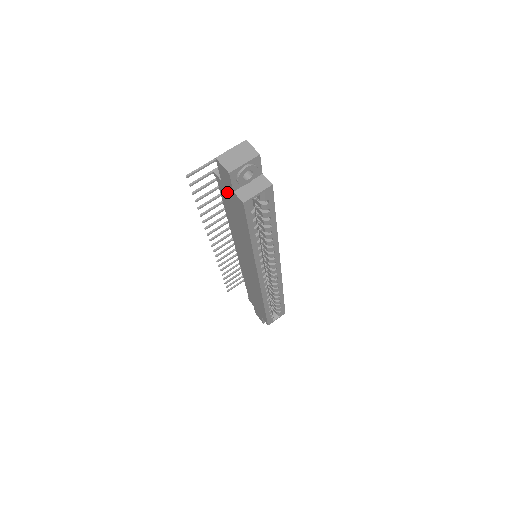
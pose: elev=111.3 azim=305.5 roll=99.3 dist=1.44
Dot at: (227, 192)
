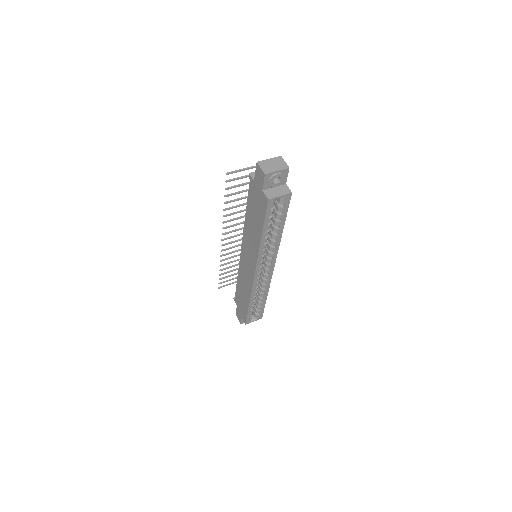
Dot at: (256, 191)
